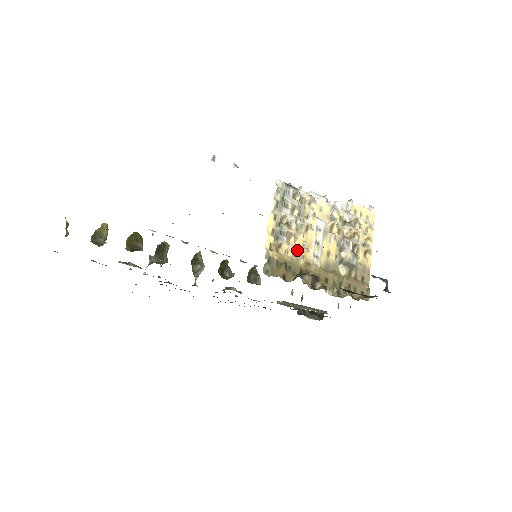
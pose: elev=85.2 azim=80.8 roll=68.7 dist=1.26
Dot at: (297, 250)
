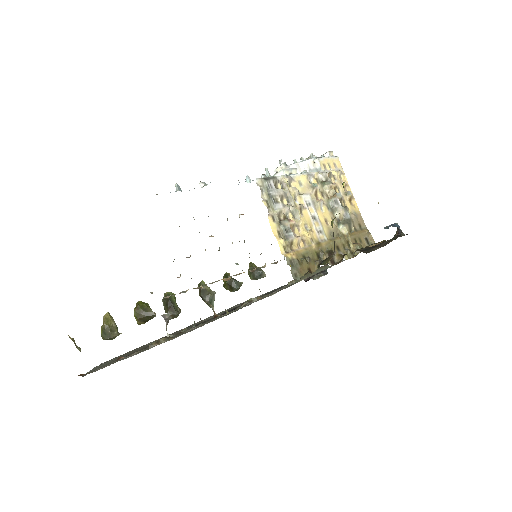
Dot at: (305, 237)
